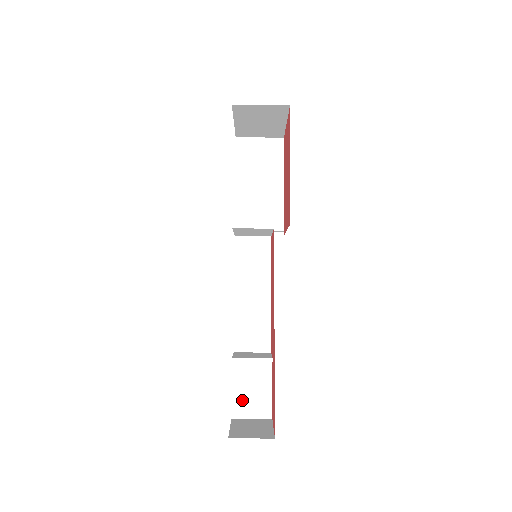
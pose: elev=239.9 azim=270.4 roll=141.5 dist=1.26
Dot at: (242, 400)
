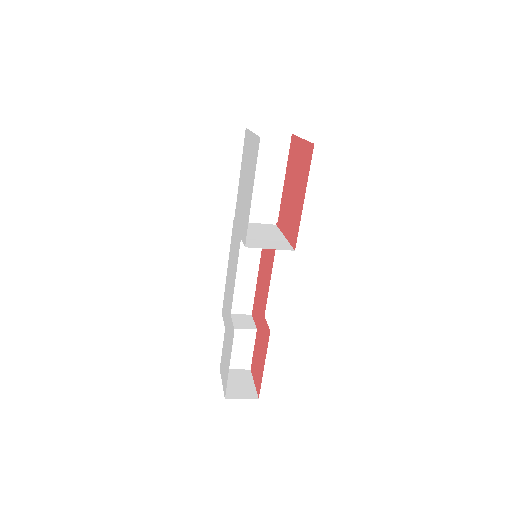
Dot at: occluded
